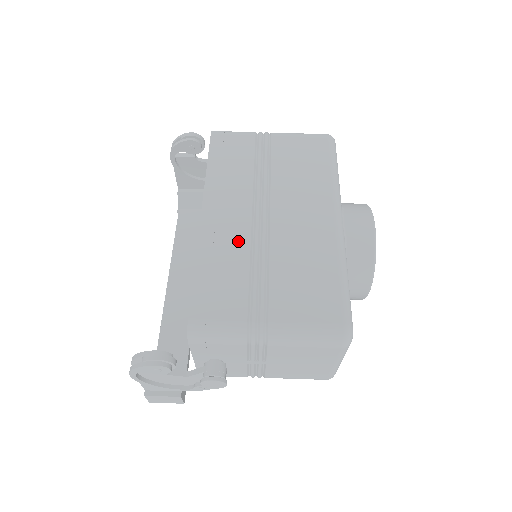
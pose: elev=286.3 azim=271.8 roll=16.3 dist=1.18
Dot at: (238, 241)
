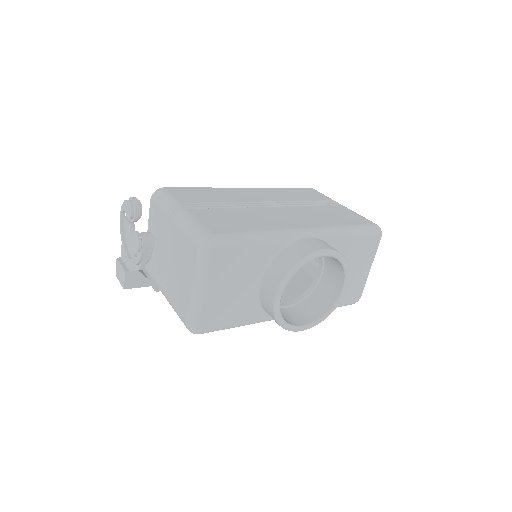
Dot at: (239, 198)
